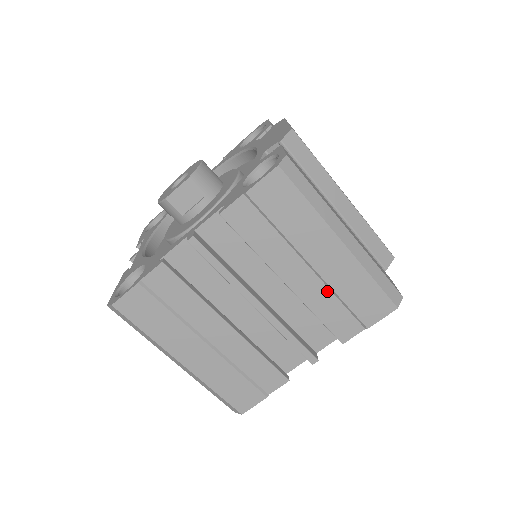
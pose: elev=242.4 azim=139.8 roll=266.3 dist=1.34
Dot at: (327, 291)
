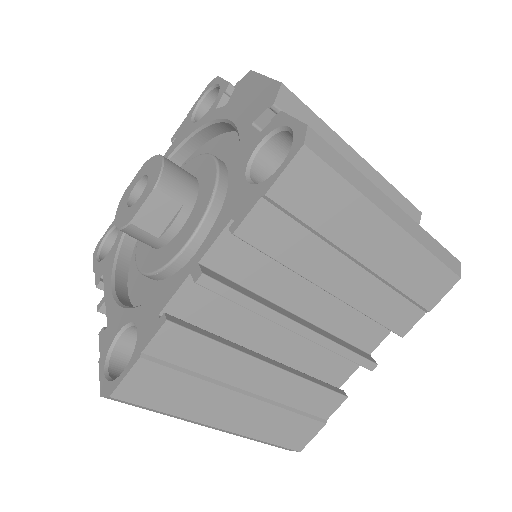
Dot at: (380, 285)
